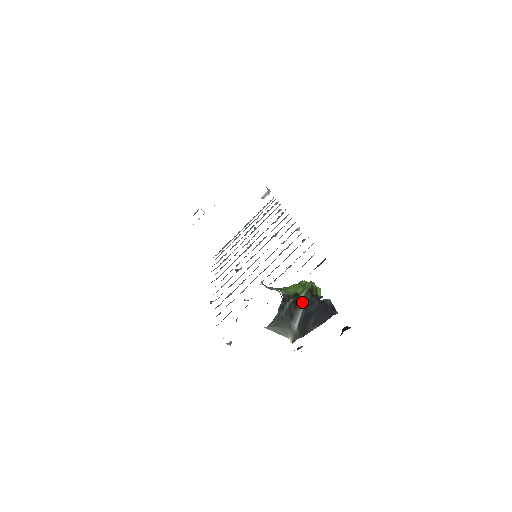
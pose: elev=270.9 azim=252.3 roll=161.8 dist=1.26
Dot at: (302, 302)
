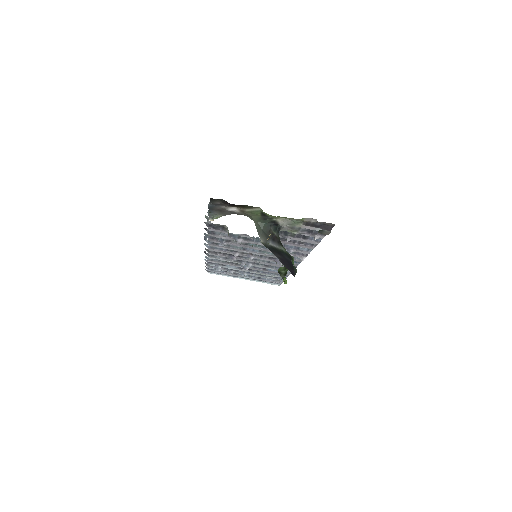
Dot at: (283, 249)
